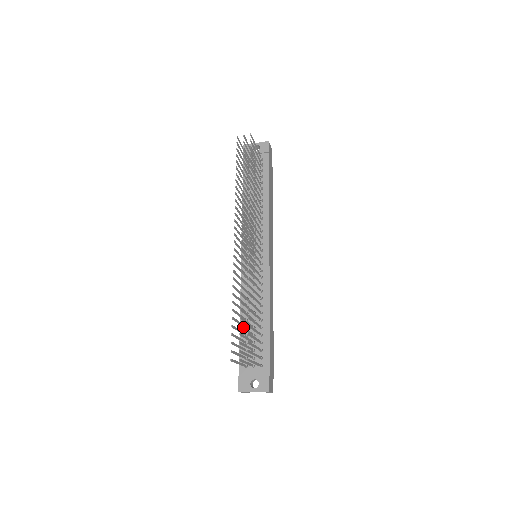
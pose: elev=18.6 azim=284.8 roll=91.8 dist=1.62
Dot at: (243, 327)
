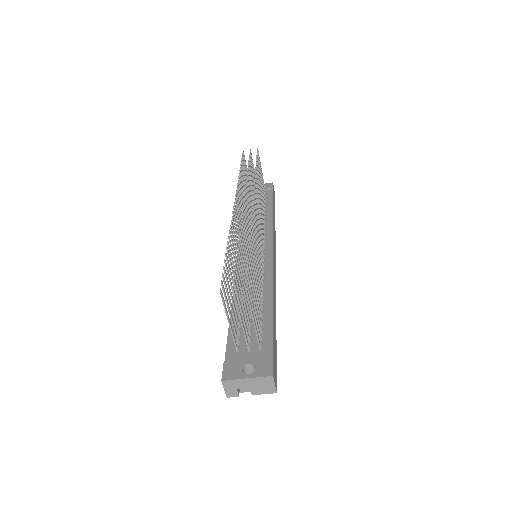
Dot at: occluded
